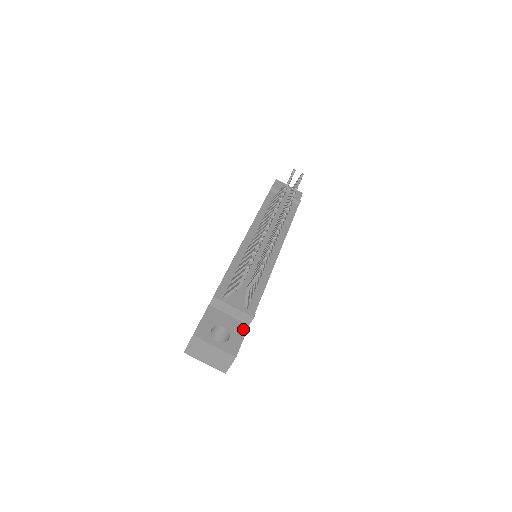
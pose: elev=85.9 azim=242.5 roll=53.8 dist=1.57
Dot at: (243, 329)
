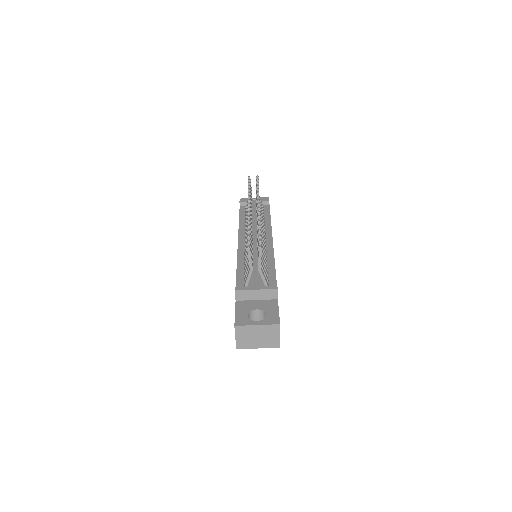
Dot at: (274, 304)
